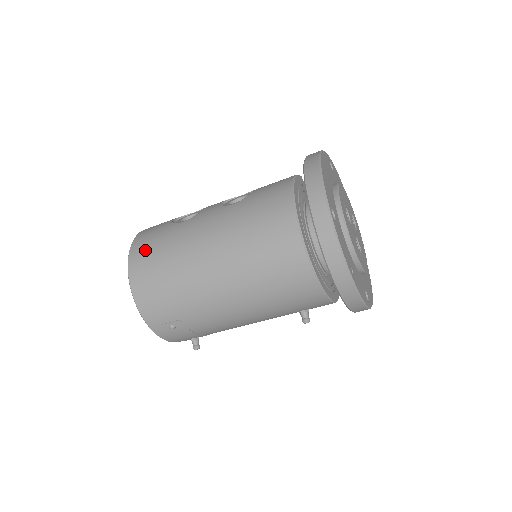
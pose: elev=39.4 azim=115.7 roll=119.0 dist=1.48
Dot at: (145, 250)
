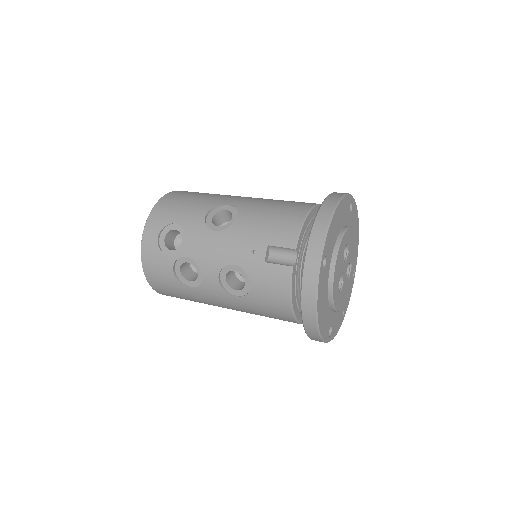
Dot at: (168, 294)
